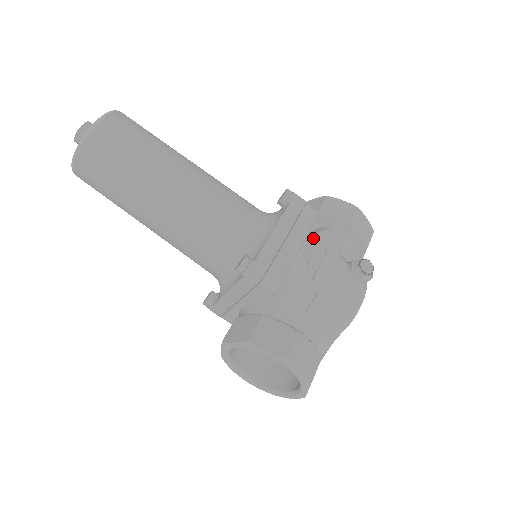
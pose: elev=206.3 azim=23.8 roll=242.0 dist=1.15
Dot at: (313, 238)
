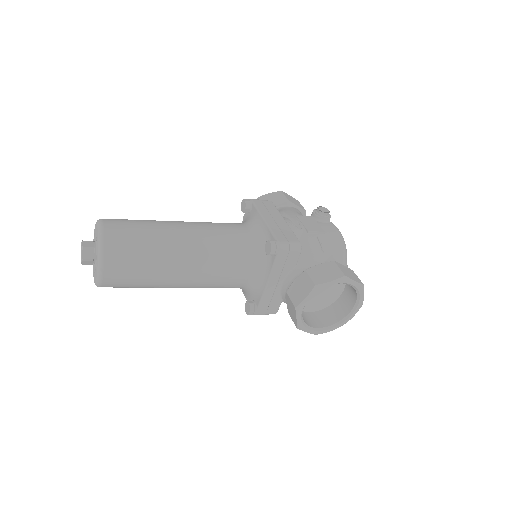
Dot at: occluded
